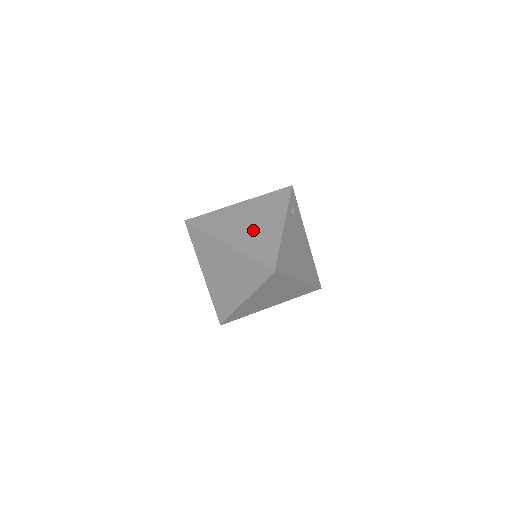
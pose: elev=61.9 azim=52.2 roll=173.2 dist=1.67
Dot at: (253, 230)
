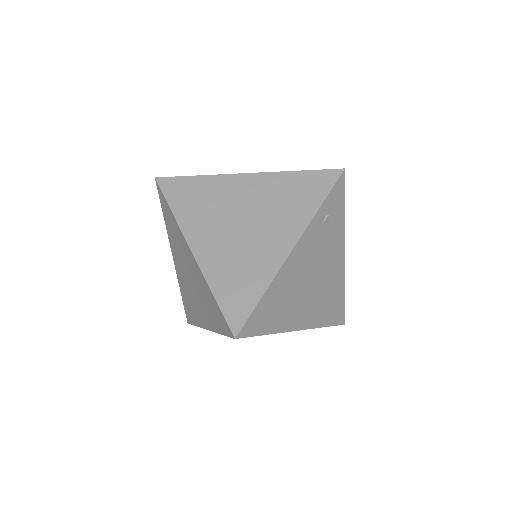
Dot at: (241, 239)
